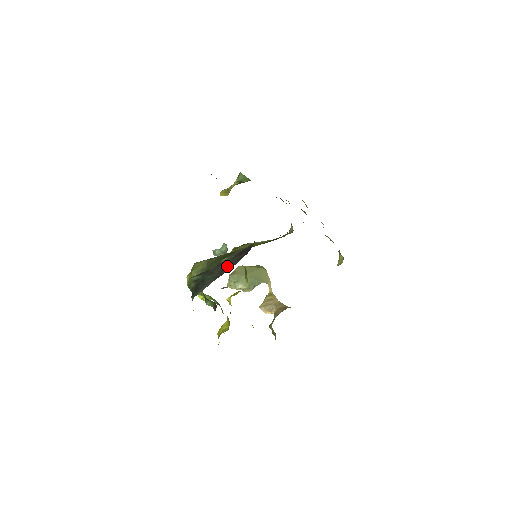
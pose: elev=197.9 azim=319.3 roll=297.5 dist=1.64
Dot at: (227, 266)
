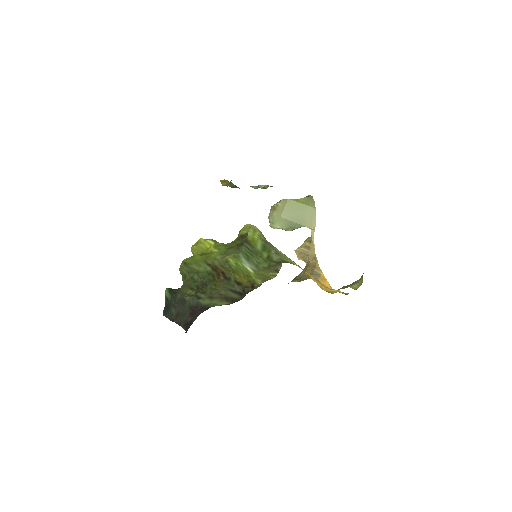
Dot at: (182, 314)
